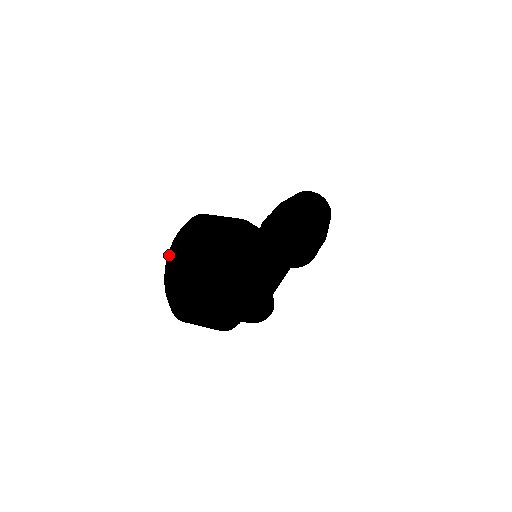
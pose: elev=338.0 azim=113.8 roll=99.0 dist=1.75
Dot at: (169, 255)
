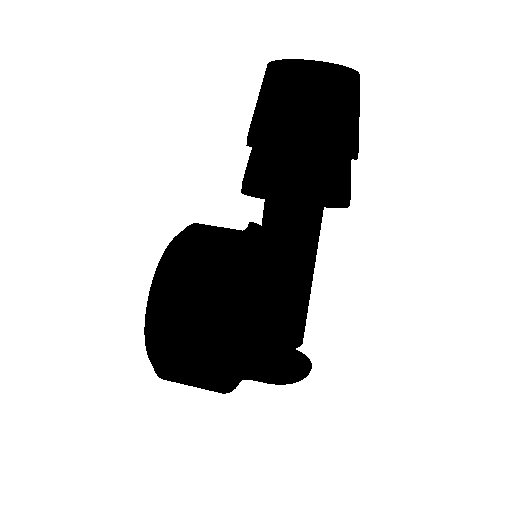
Dot at: occluded
